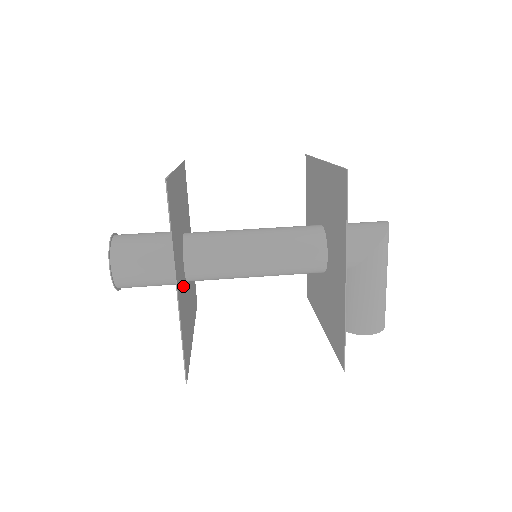
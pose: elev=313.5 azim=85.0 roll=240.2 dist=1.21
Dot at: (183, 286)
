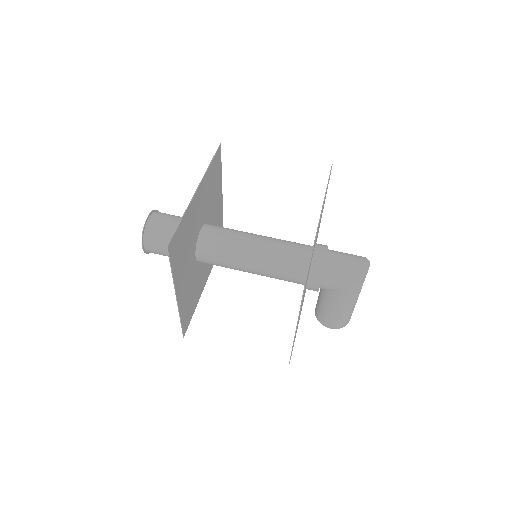
Dot at: (191, 276)
